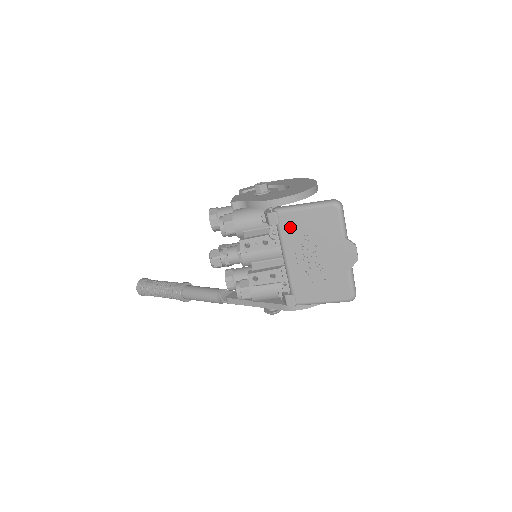
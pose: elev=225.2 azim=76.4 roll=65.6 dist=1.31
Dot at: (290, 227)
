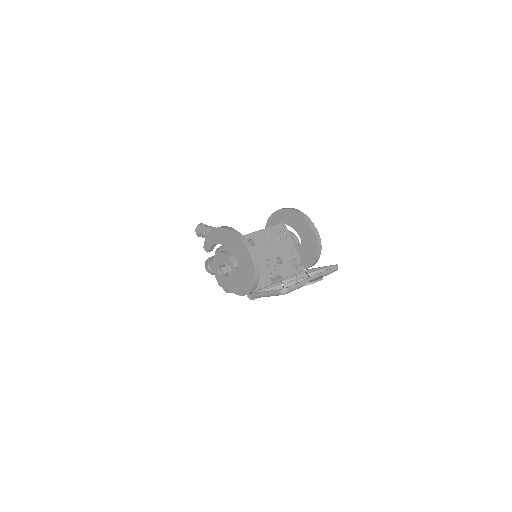
Dot at: occluded
